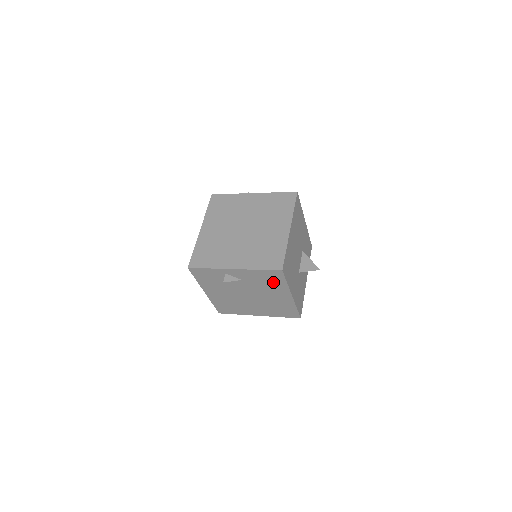
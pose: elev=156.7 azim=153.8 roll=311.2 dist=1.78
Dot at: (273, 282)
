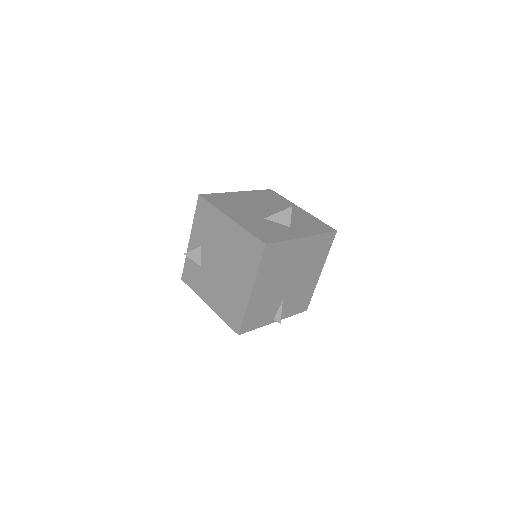
Dot at: (209, 218)
